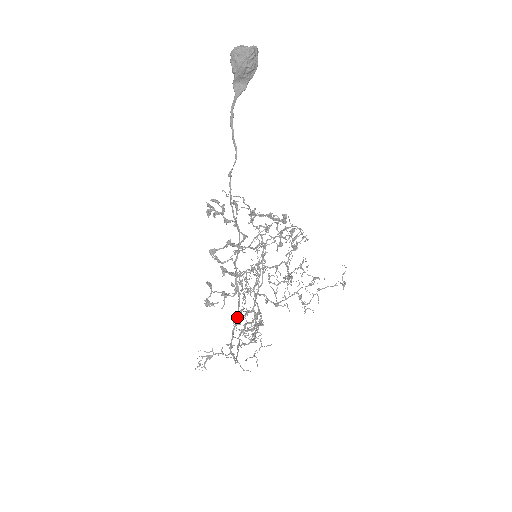
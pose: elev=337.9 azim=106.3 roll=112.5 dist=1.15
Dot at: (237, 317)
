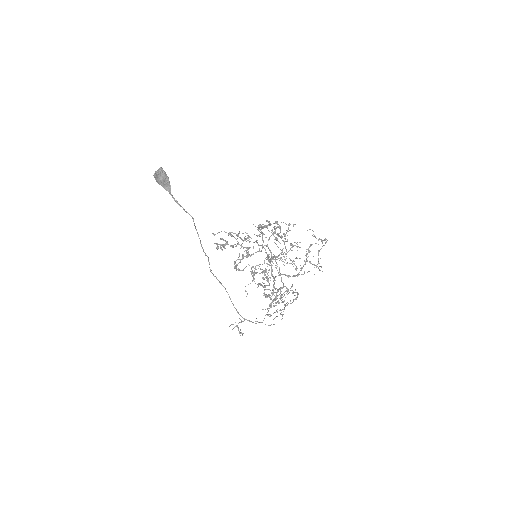
Dot at: (230, 299)
